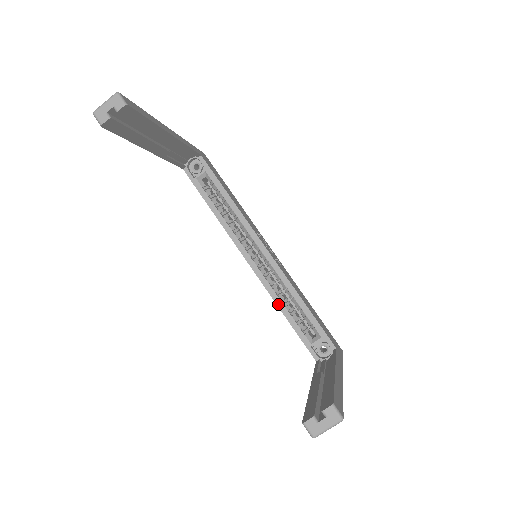
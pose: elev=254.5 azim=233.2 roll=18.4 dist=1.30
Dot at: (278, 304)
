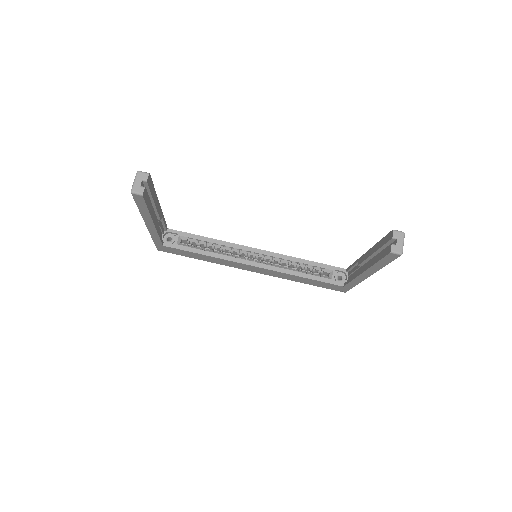
Dot at: (293, 274)
